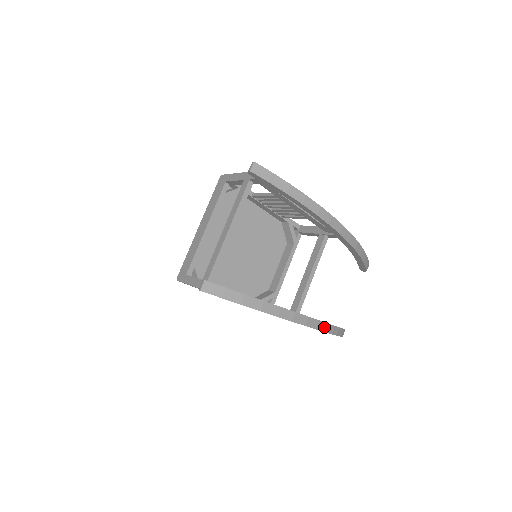
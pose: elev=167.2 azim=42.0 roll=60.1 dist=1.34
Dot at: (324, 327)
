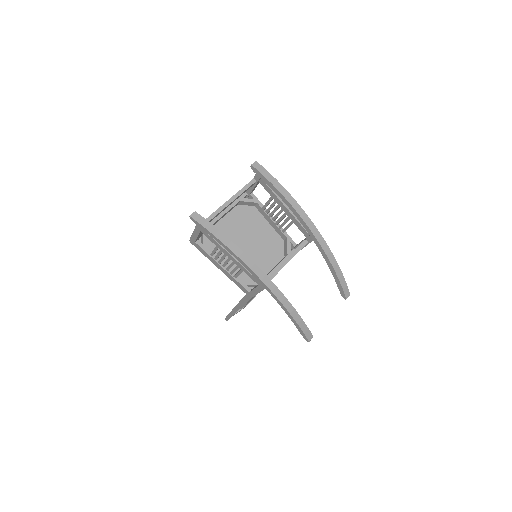
Dot at: (281, 297)
